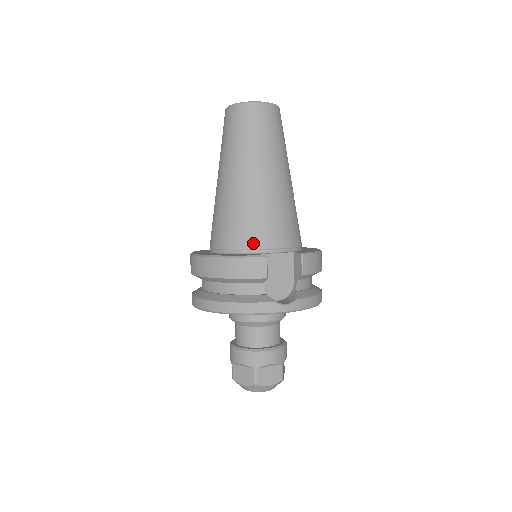
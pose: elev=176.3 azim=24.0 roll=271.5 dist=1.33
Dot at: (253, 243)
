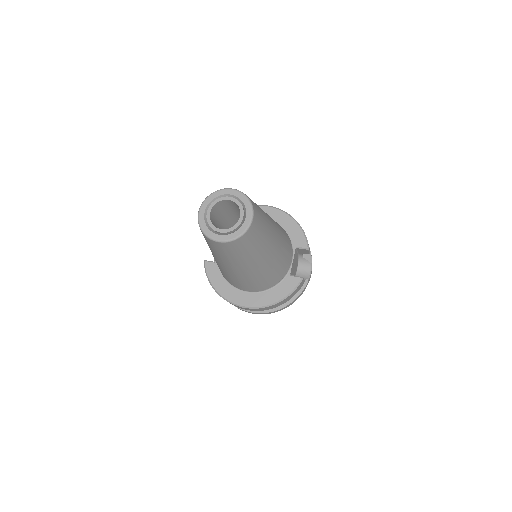
Dot at: (283, 275)
